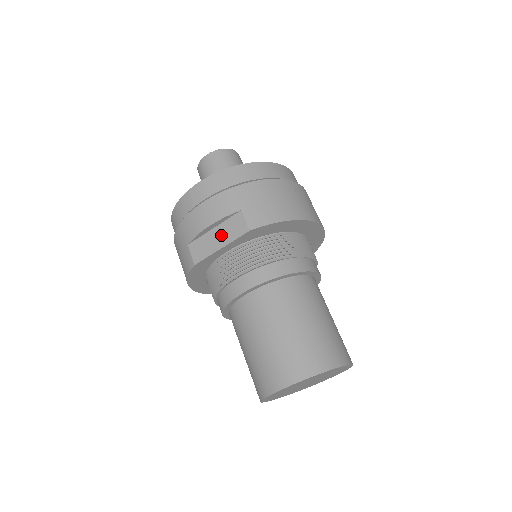
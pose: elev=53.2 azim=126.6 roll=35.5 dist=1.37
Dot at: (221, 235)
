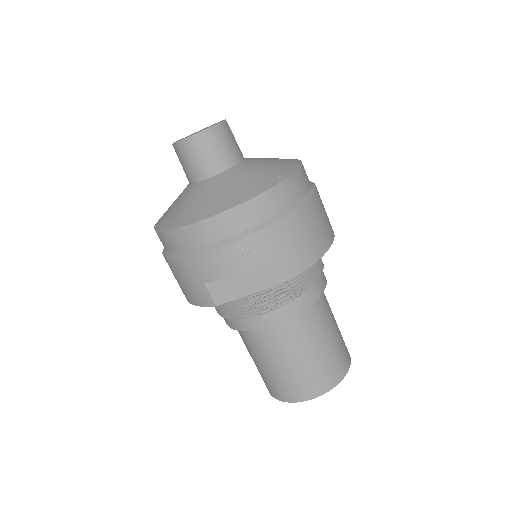
Dot at: (251, 280)
